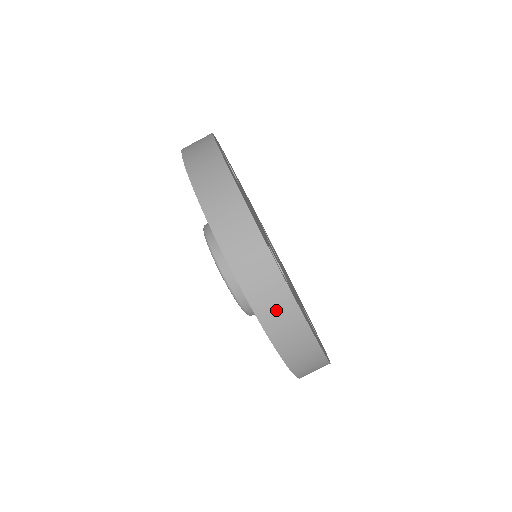
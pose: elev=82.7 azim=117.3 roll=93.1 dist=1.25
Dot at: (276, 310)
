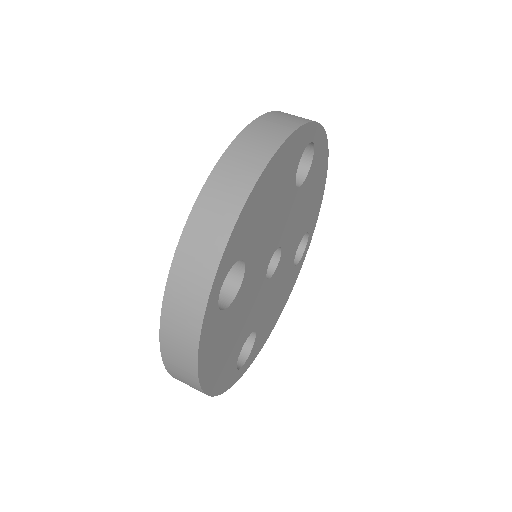
Dot at: (291, 116)
